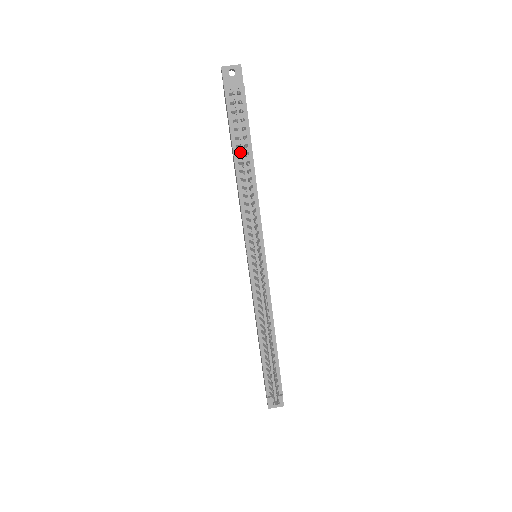
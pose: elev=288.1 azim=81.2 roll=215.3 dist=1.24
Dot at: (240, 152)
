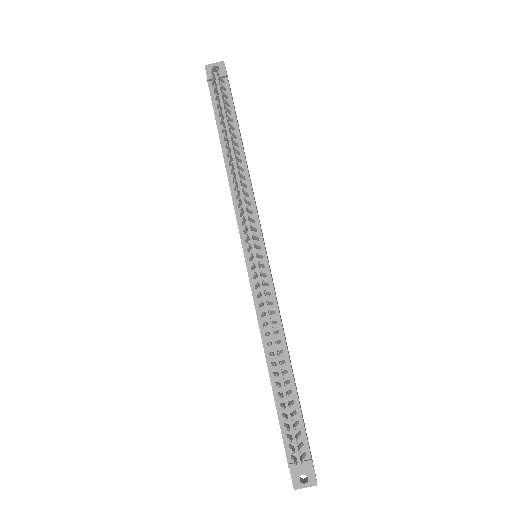
Dot at: (227, 137)
